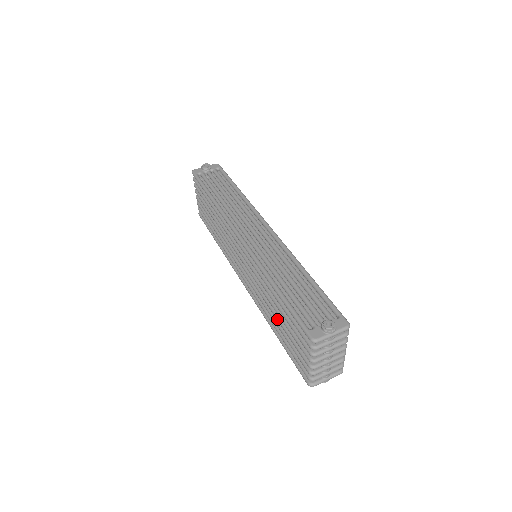
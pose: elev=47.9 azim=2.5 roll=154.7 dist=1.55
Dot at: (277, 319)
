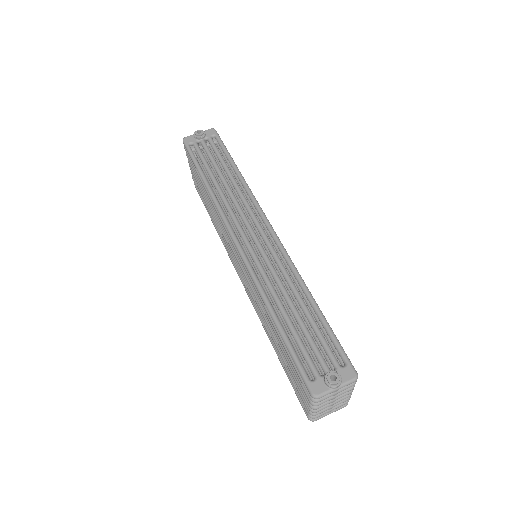
Dot at: occluded
